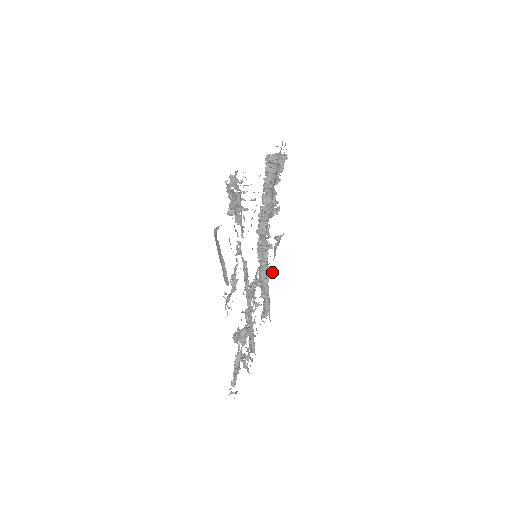
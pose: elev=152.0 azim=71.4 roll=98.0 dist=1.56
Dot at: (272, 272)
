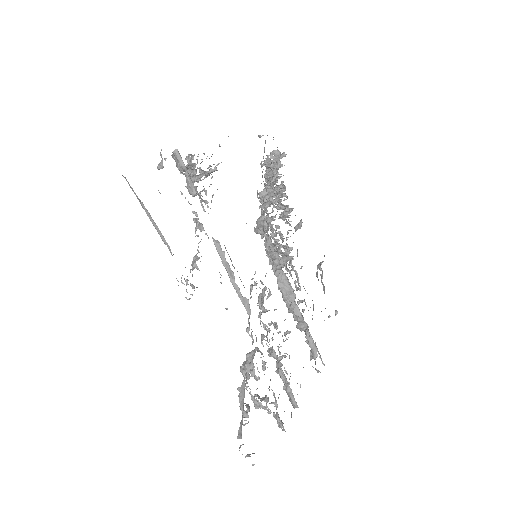
Dot at: (329, 315)
